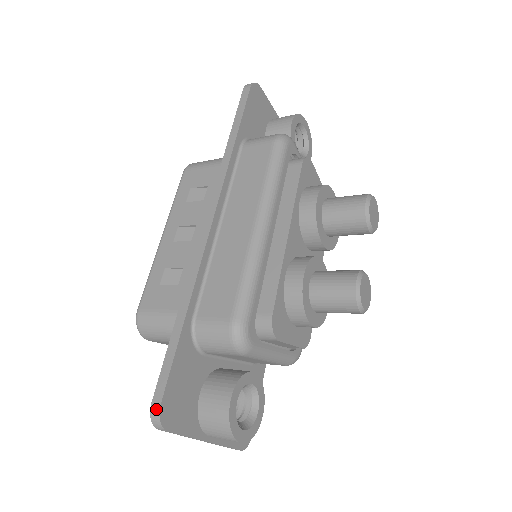
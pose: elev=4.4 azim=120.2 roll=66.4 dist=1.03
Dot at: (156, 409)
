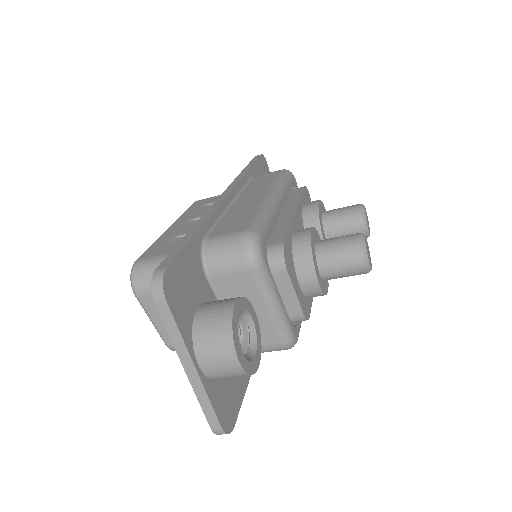
Dot at: (161, 271)
